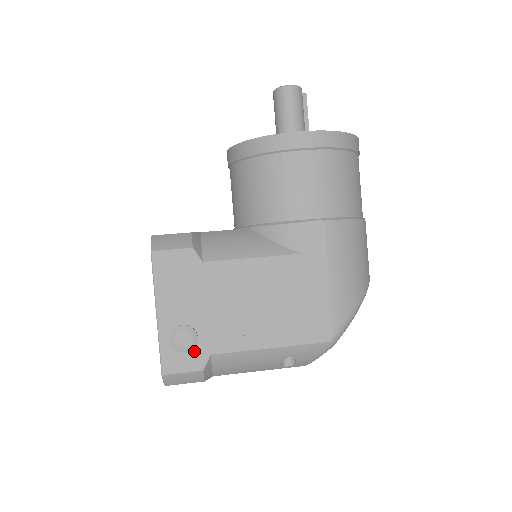
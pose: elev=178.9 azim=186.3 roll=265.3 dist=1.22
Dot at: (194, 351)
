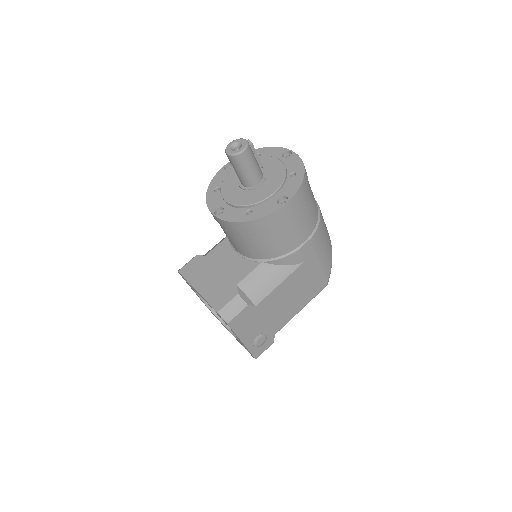
Dot at: (267, 340)
